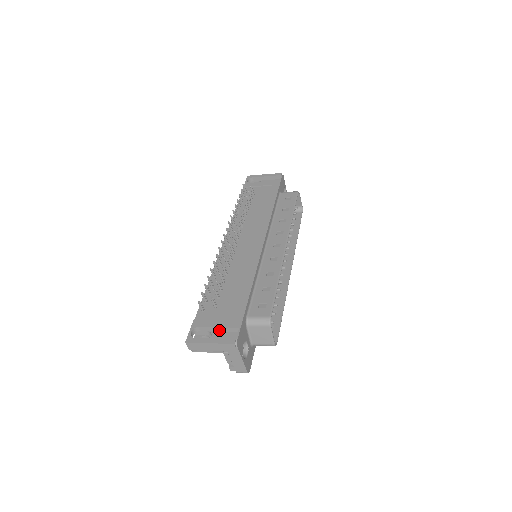
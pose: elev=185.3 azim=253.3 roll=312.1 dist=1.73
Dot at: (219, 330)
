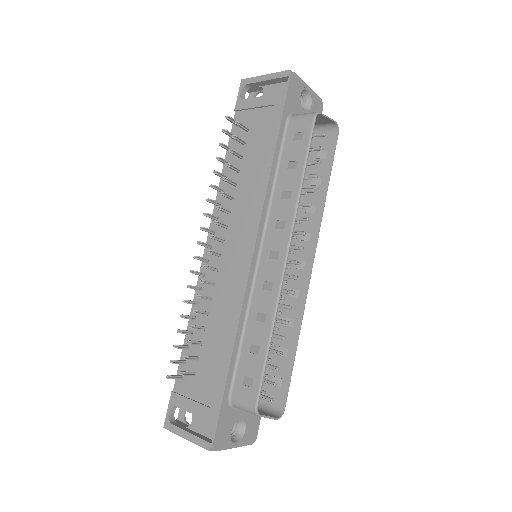
Dot at: (198, 414)
